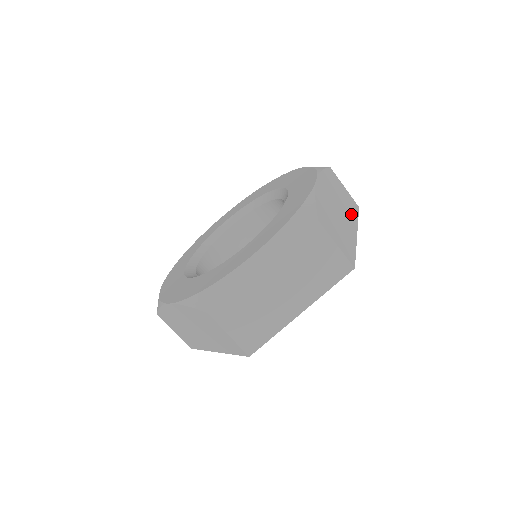
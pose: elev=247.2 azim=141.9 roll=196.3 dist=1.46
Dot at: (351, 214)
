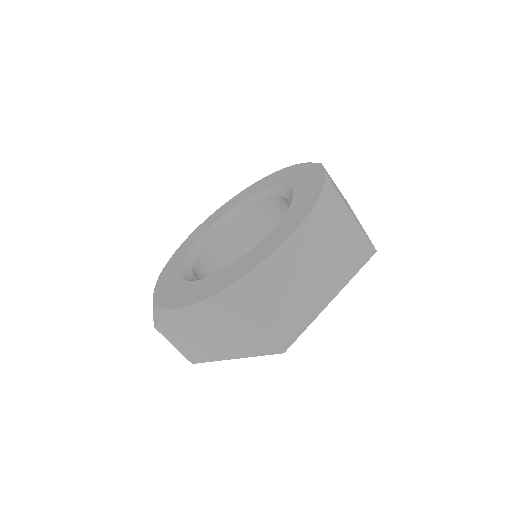
Dot at: (342, 271)
